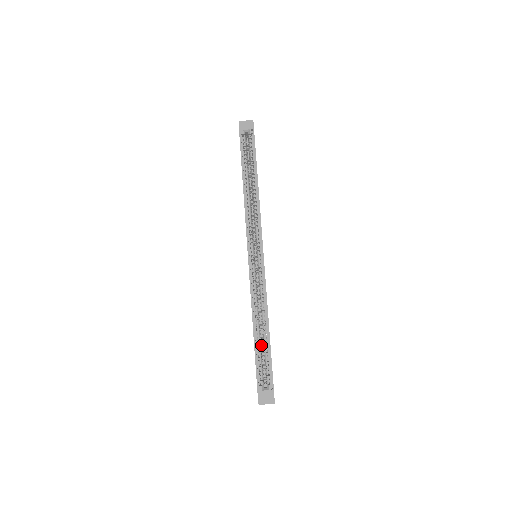
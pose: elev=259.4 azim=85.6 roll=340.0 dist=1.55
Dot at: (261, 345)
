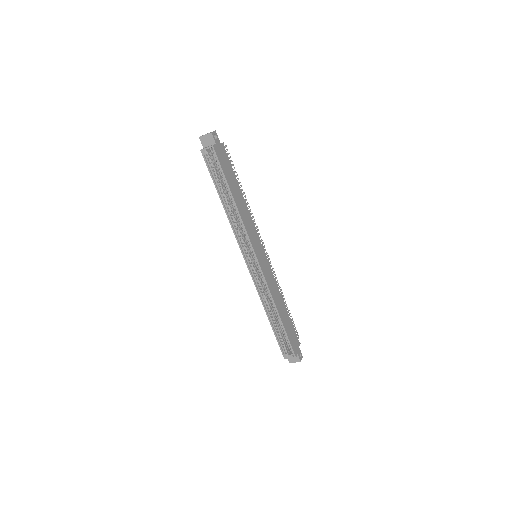
Dot at: occluded
